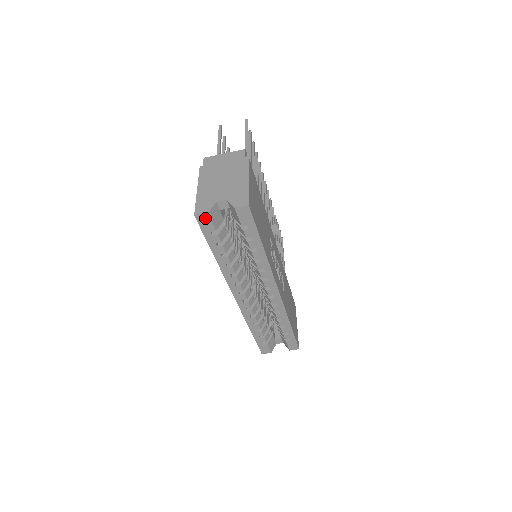
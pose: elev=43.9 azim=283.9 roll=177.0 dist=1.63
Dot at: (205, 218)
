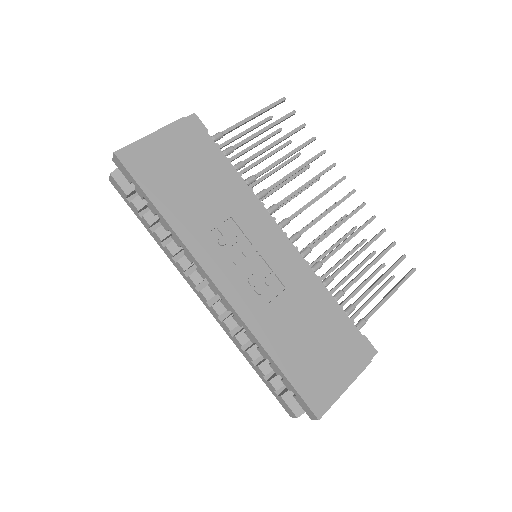
Dot at: (114, 181)
